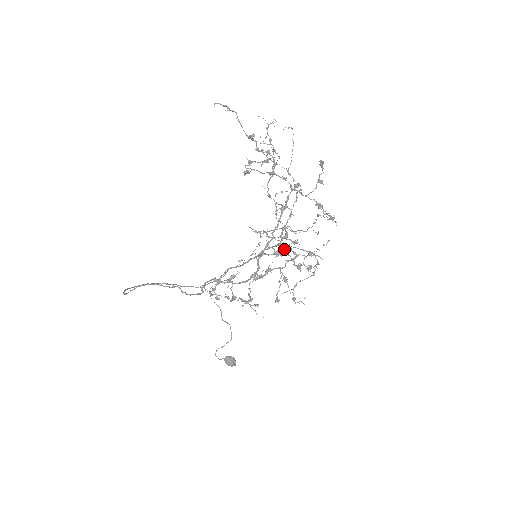
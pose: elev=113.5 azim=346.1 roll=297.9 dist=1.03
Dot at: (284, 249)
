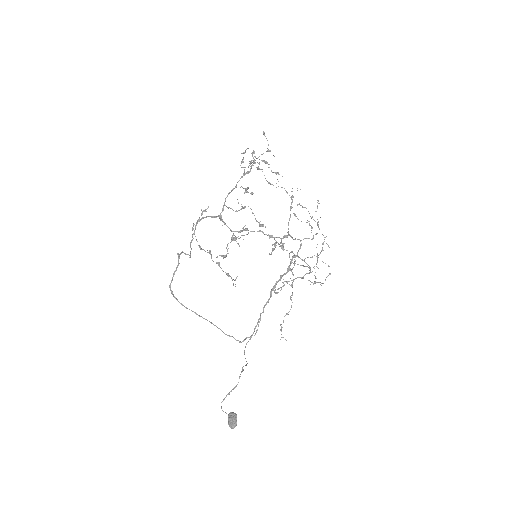
Dot at: occluded
